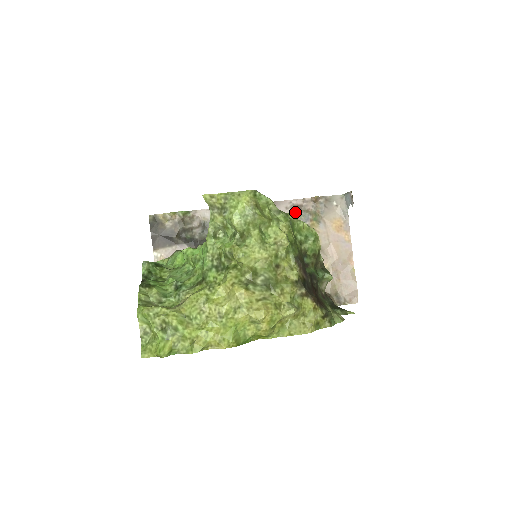
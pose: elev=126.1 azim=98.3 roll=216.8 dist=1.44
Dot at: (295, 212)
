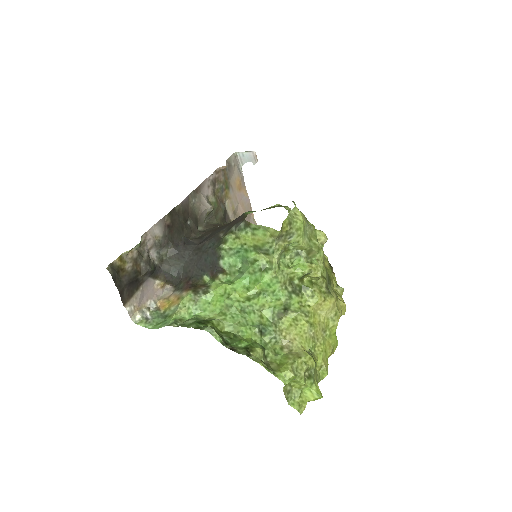
Dot at: (214, 188)
